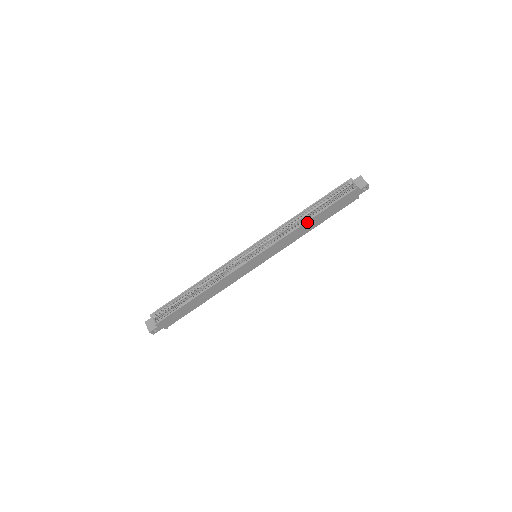
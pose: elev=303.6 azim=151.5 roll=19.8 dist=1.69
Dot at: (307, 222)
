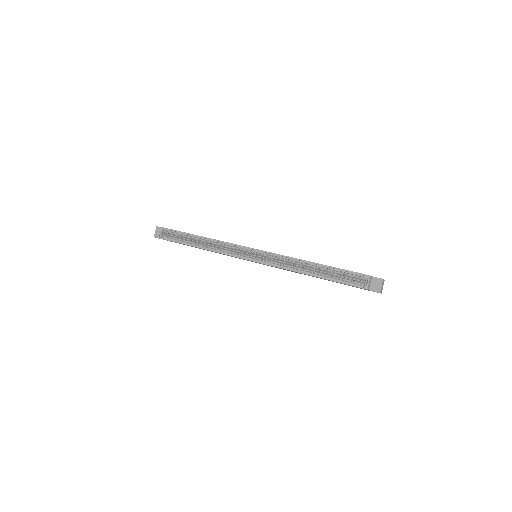
Dot at: (305, 274)
